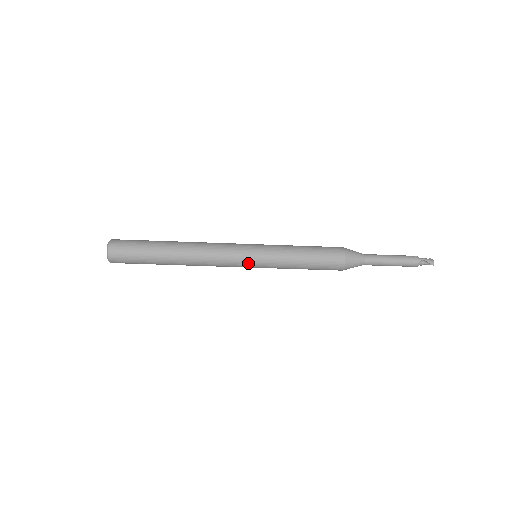
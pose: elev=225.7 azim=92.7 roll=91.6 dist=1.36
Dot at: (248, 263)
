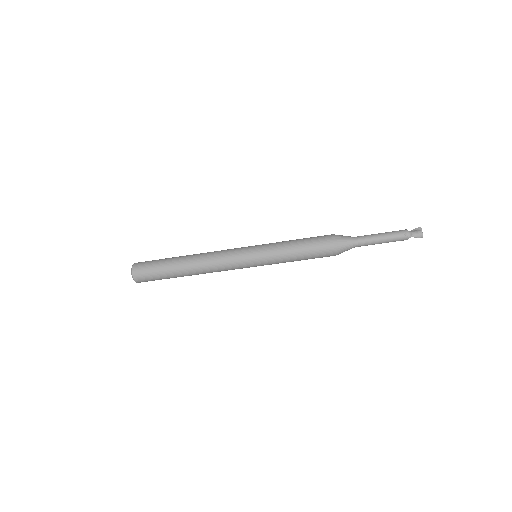
Dot at: occluded
